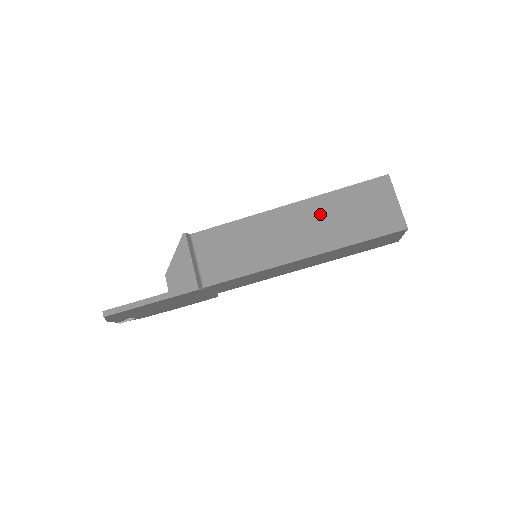
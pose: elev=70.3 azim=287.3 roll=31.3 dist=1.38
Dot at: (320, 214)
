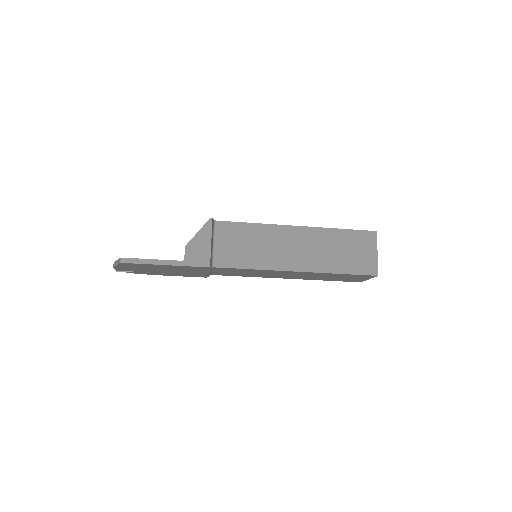
Dot at: (320, 242)
